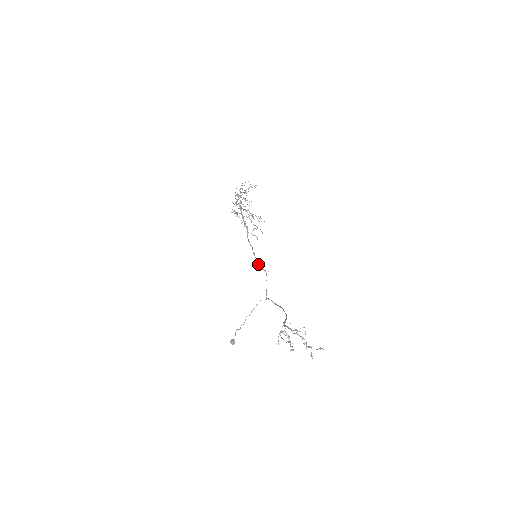
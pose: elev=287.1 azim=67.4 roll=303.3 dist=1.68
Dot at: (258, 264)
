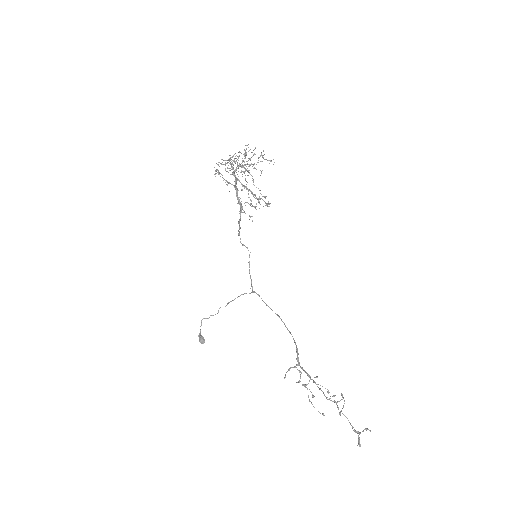
Dot at: (240, 242)
